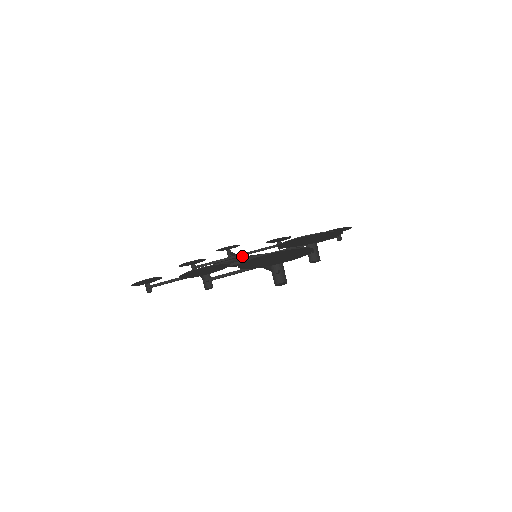
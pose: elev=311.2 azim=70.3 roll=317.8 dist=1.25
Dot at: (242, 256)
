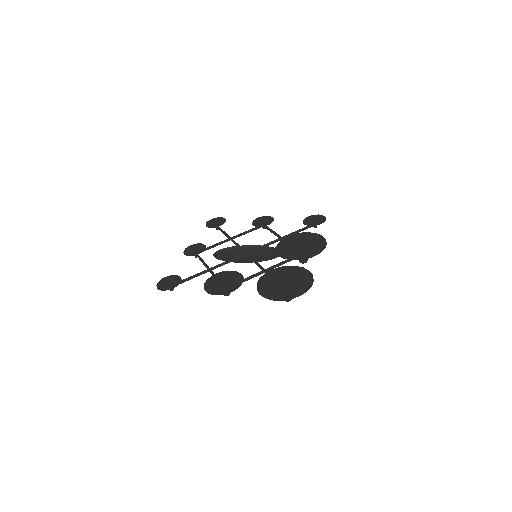
Dot at: (237, 243)
